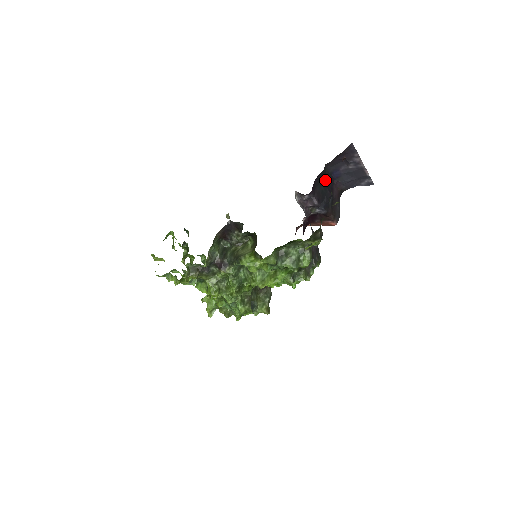
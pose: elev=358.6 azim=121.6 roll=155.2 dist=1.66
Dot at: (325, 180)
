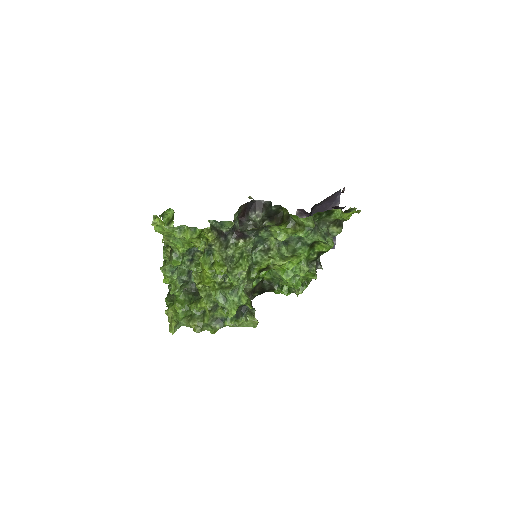
Dot at: occluded
